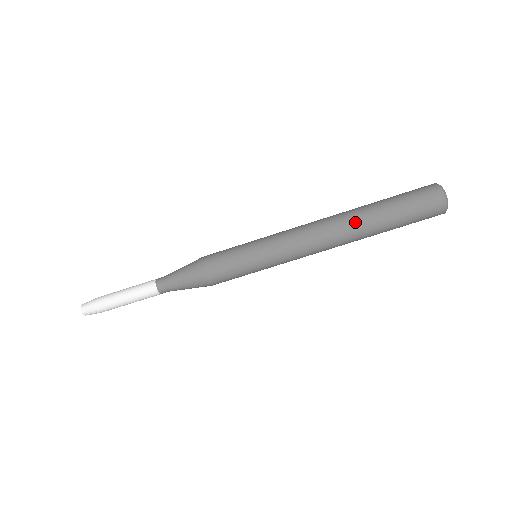
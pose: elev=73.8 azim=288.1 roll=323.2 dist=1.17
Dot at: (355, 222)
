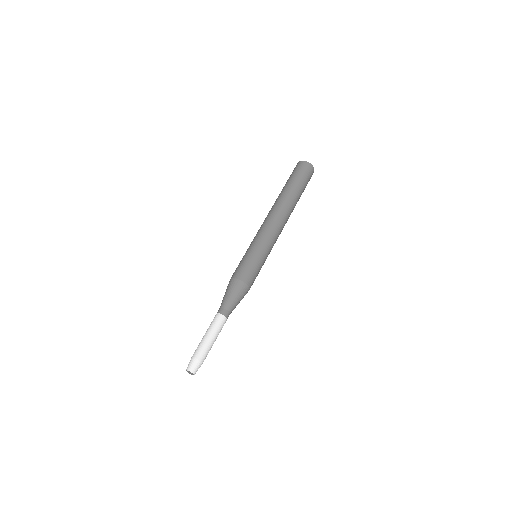
Dot at: (276, 200)
